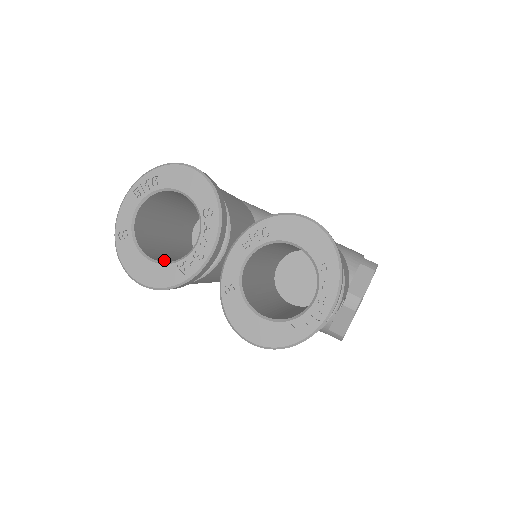
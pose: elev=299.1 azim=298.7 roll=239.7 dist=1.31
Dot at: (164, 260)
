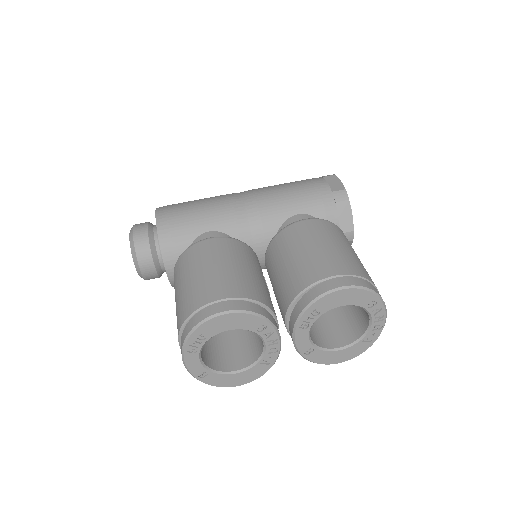
Dot at: (236, 356)
